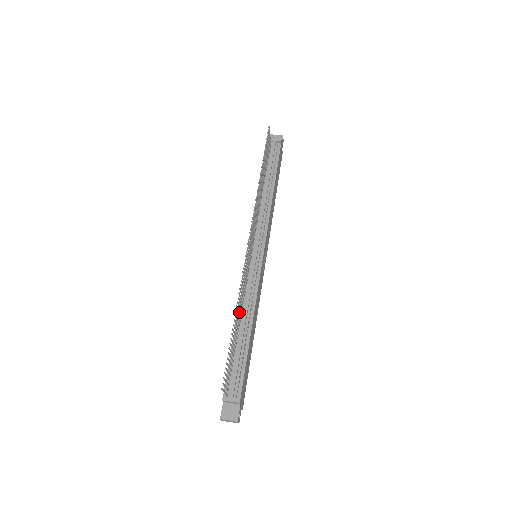
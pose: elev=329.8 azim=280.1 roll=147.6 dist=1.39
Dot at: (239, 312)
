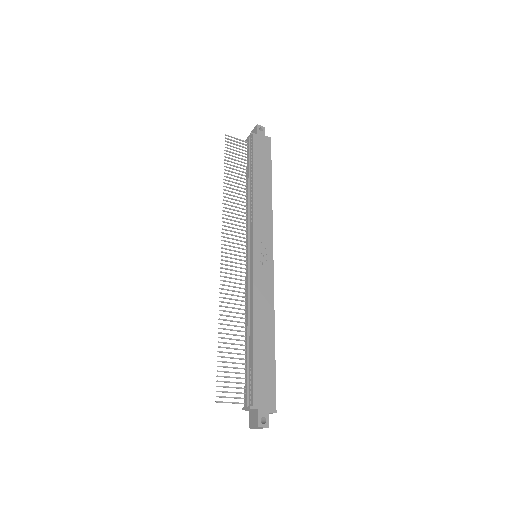
Dot at: (234, 321)
